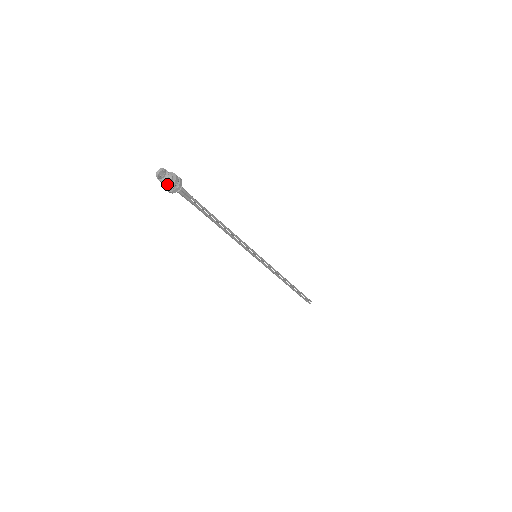
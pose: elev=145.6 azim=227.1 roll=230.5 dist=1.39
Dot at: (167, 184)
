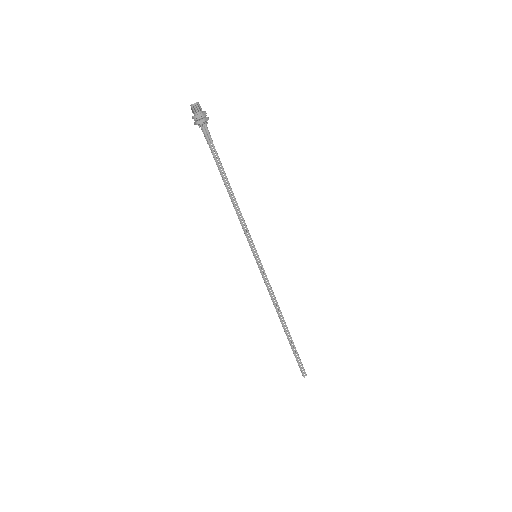
Dot at: (196, 114)
